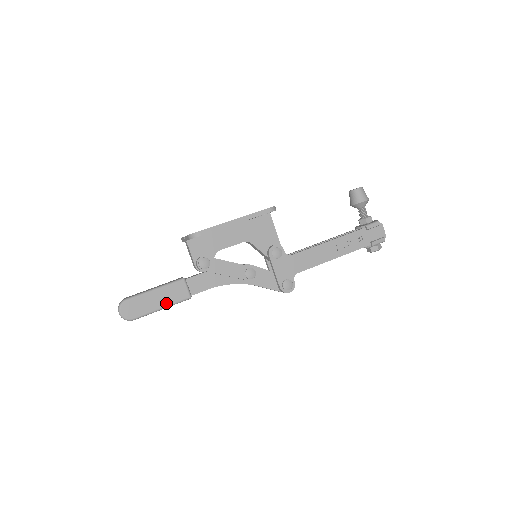
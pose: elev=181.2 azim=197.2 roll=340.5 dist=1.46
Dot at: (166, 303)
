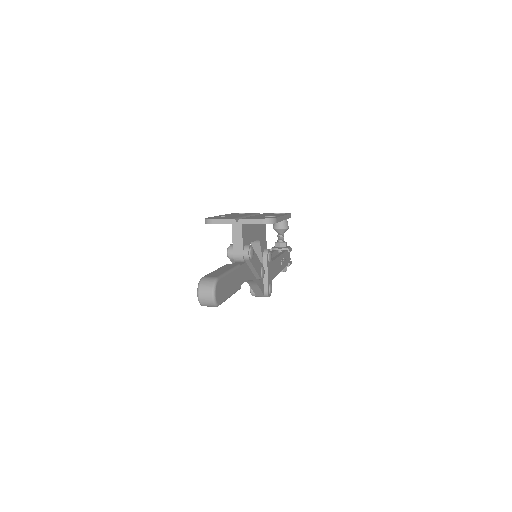
Dot at: (233, 290)
